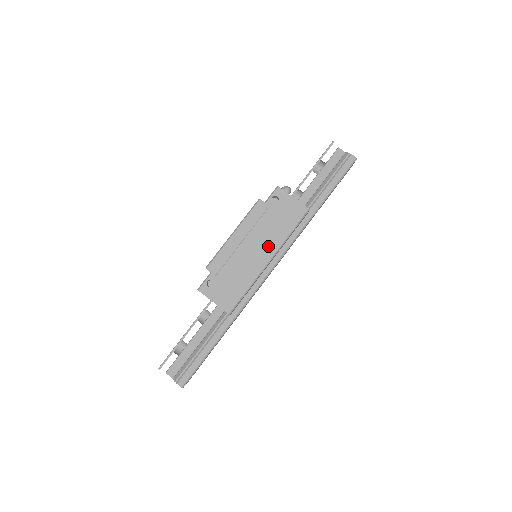
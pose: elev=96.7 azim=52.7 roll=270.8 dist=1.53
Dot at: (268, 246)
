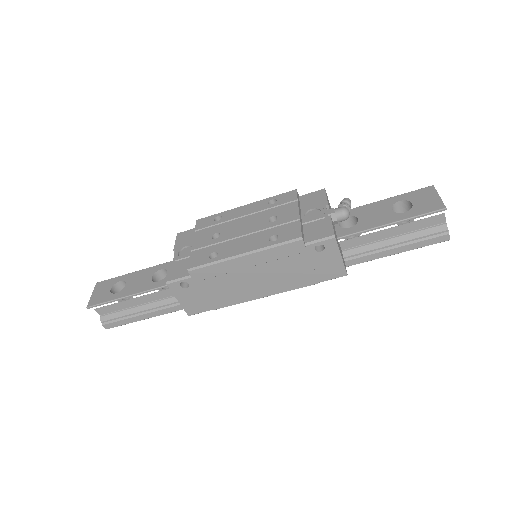
Dot at: (274, 285)
